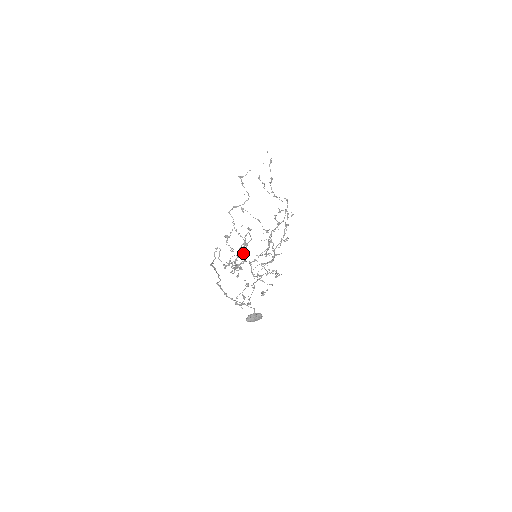
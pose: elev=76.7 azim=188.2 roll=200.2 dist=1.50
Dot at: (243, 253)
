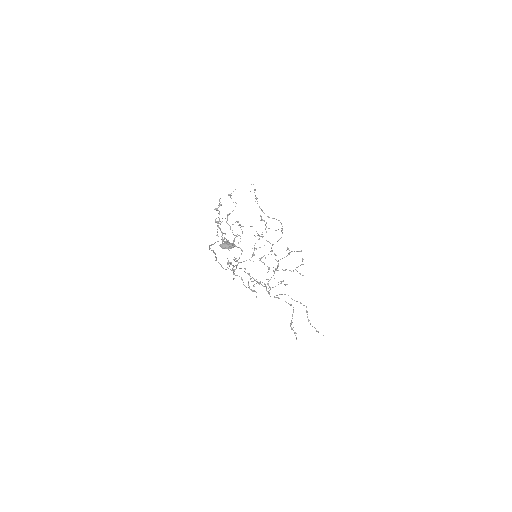
Dot at: occluded
